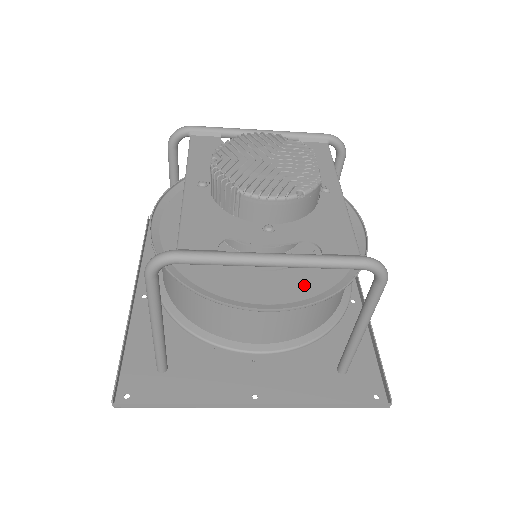
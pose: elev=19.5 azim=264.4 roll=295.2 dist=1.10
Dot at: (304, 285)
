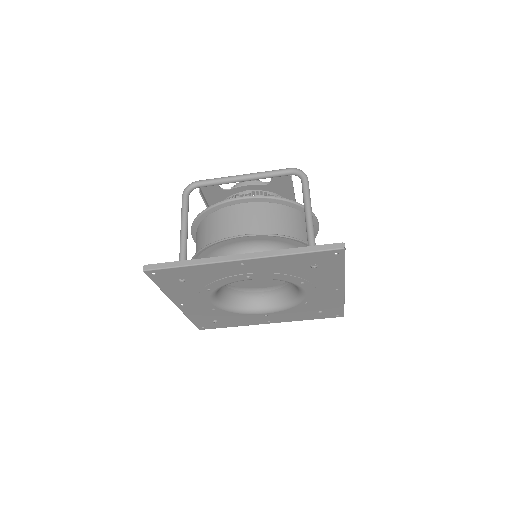
Dot at: occluded
